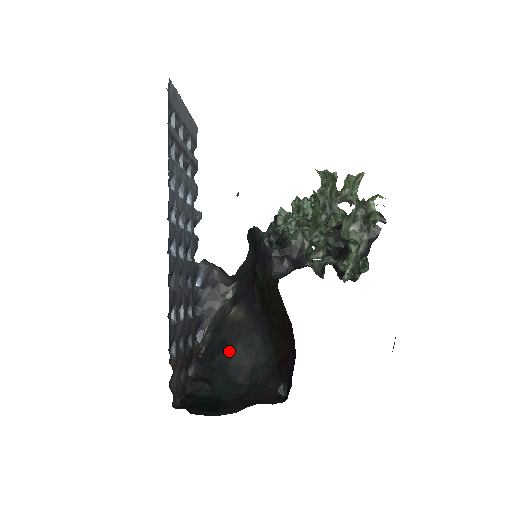
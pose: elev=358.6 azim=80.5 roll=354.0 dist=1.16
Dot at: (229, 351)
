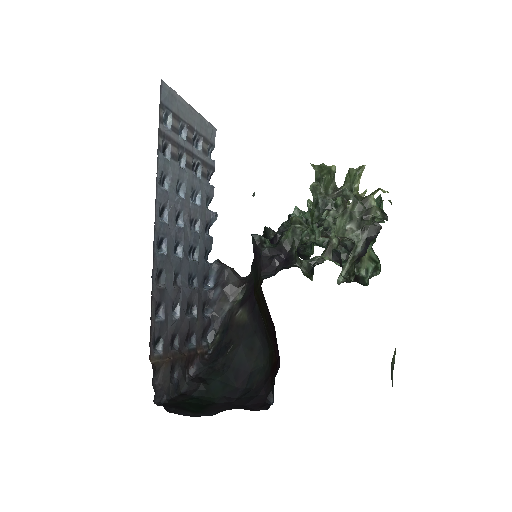
Dot at: (231, 353)
